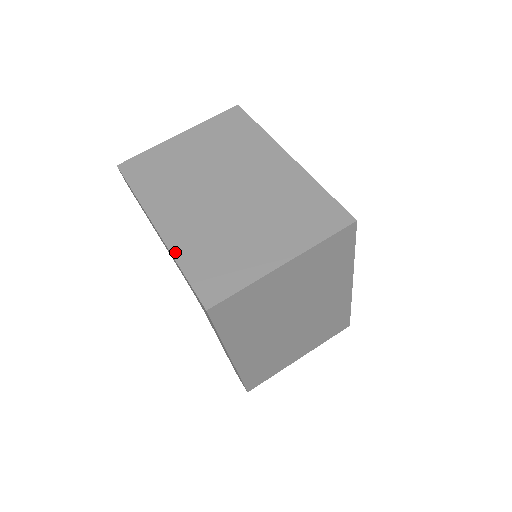
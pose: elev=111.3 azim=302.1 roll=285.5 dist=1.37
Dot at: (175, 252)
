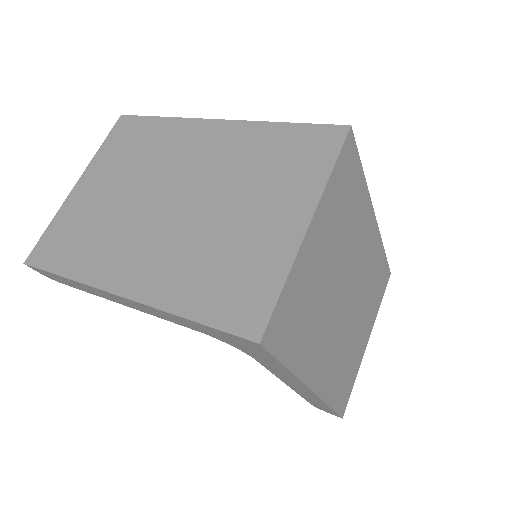
Dot at: (165, 305)
